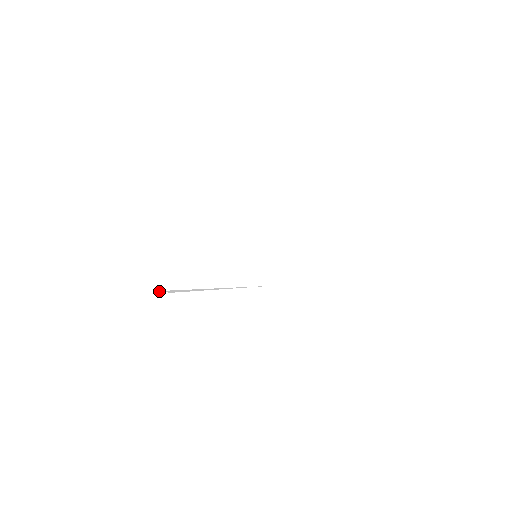
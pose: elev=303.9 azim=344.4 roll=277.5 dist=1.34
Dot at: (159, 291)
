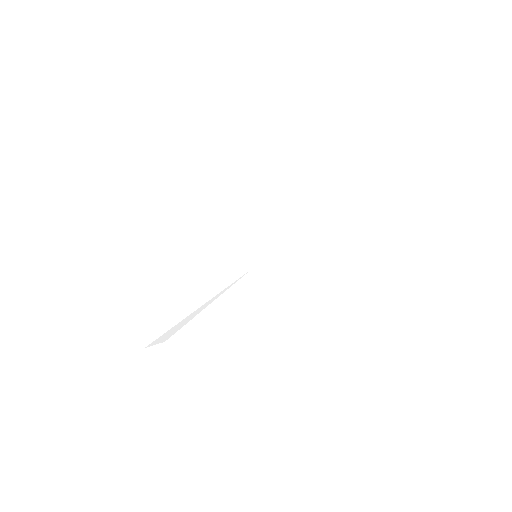
Dot at: (148, 346)
